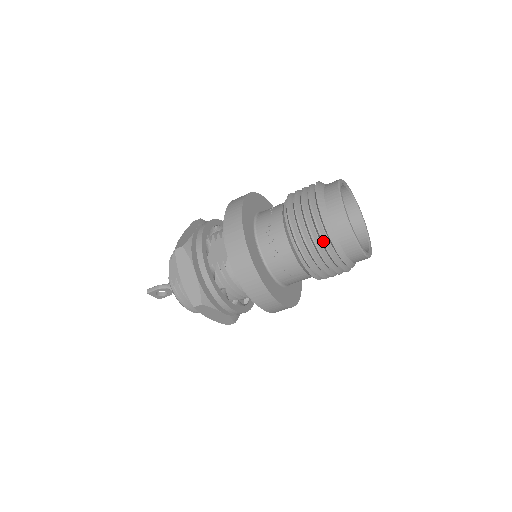
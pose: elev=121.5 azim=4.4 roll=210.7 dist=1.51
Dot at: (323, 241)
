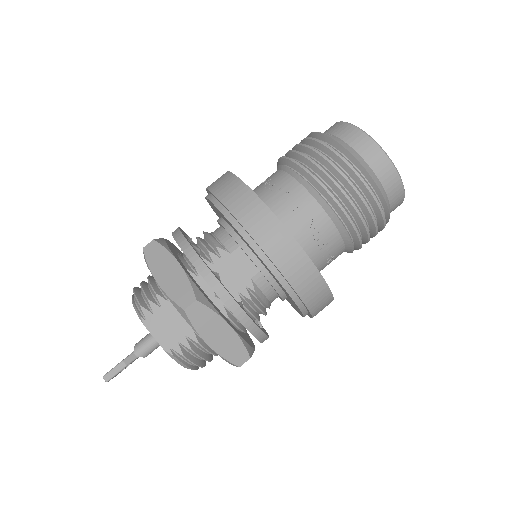
Dot at: (382, 212)
